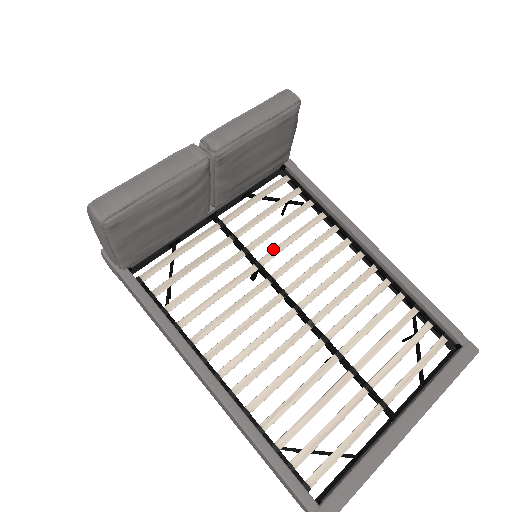
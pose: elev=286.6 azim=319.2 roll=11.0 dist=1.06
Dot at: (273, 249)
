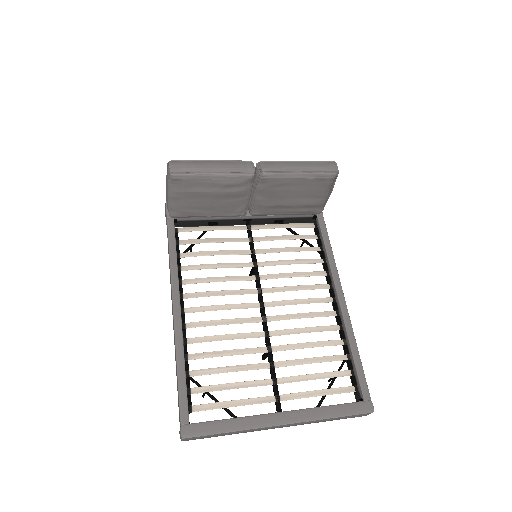
Dot at: (272, 261)
